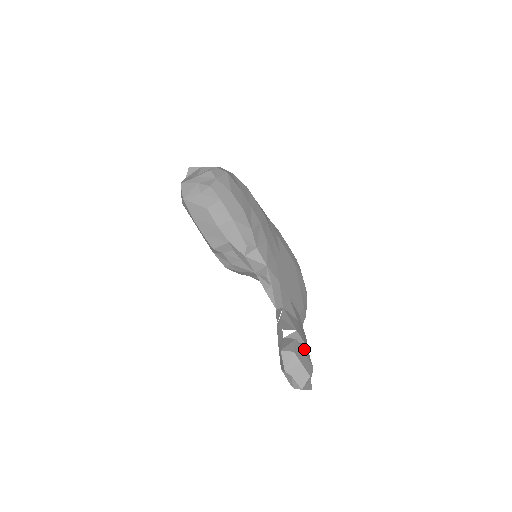
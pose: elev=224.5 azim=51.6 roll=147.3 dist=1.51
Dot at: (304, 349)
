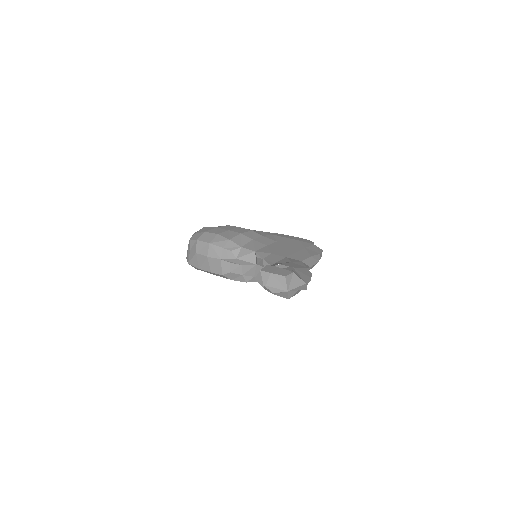
Dot at: occluded
